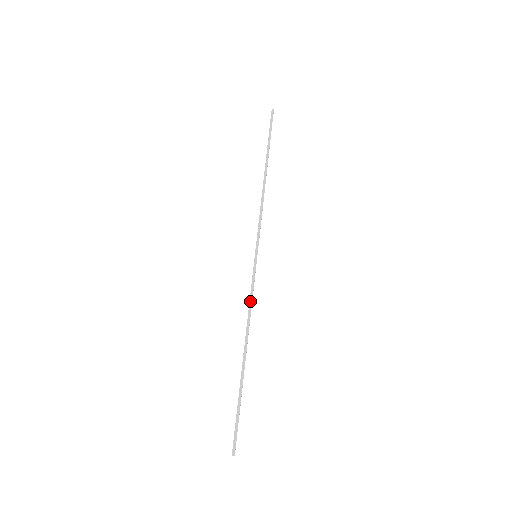
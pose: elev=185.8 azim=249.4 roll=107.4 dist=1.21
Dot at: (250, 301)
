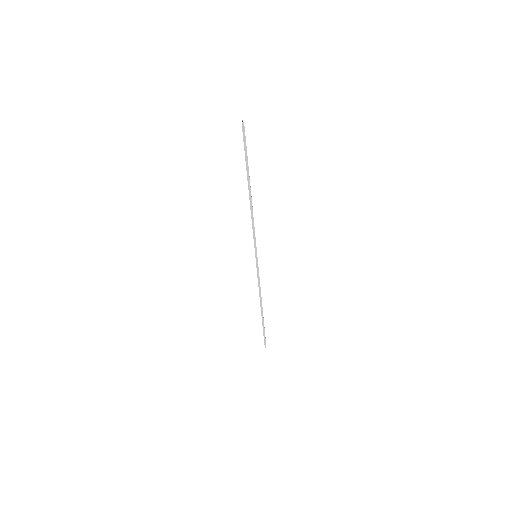
Dot at: (259, 284)
